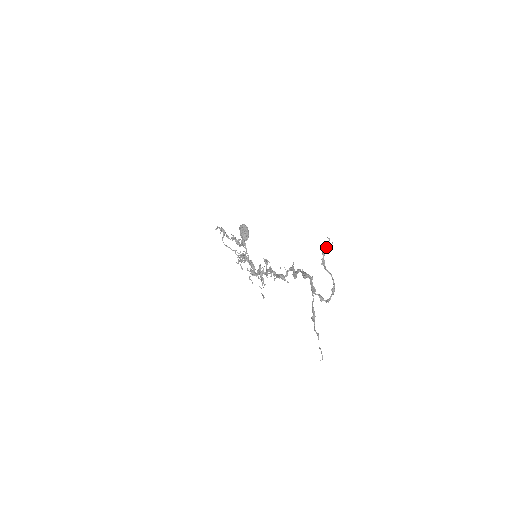
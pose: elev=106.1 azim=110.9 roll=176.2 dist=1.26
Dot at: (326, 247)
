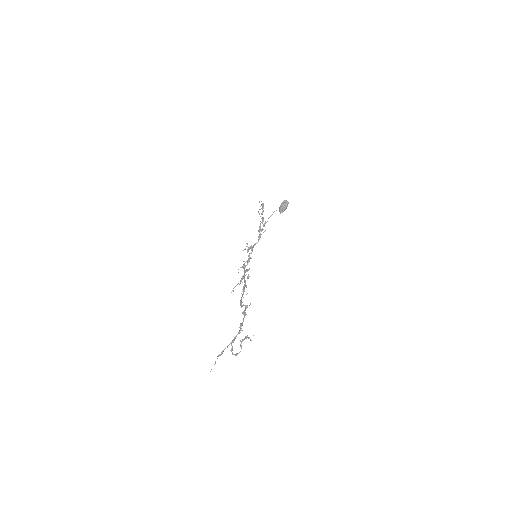
Dot at: (248, 338)
